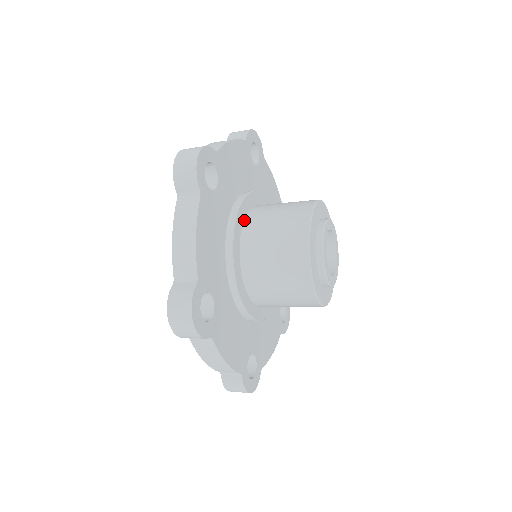
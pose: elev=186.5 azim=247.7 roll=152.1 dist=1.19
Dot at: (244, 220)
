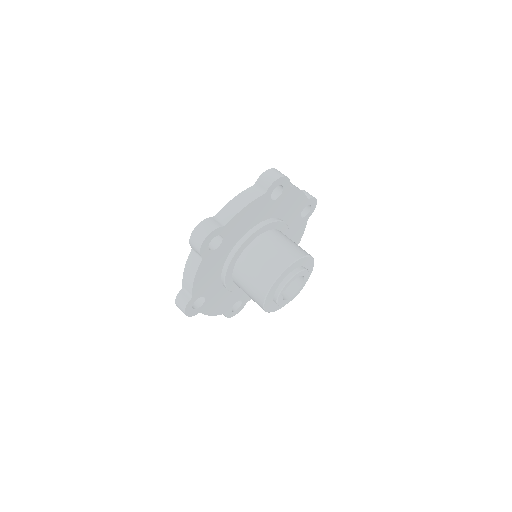
Dot at: (233, 279)
